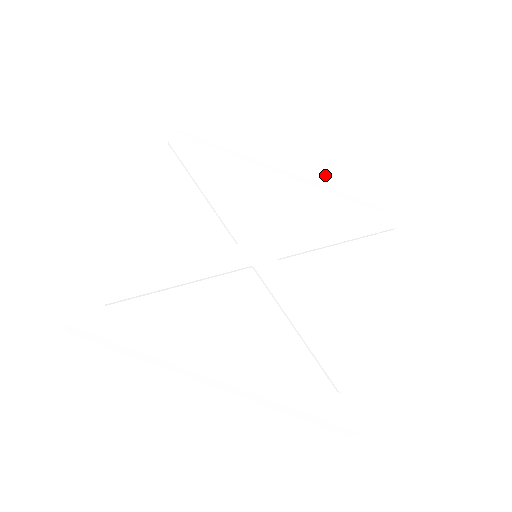
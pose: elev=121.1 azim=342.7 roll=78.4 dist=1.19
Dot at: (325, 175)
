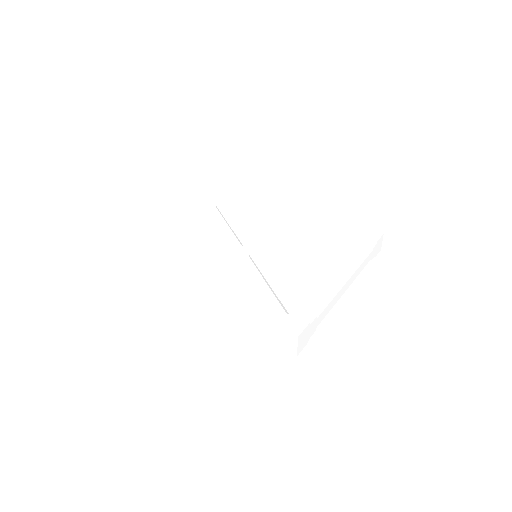
Dot at: (322, 222)
